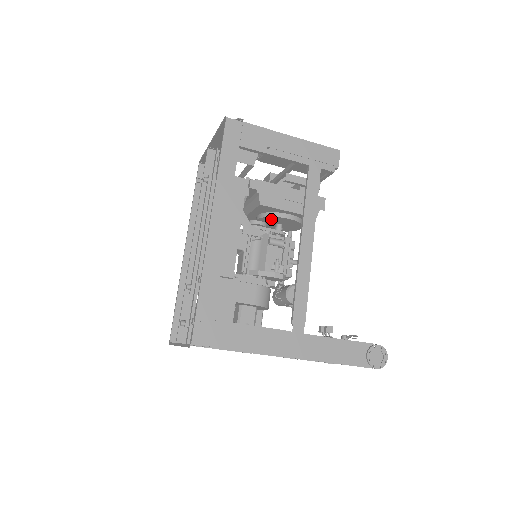
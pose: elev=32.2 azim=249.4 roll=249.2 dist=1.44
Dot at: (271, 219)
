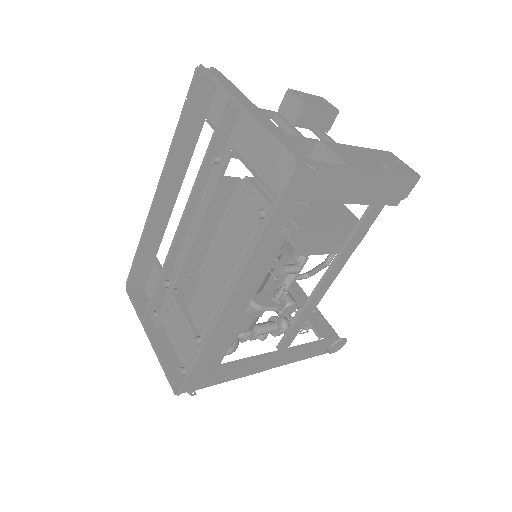
Dot at: occluded
